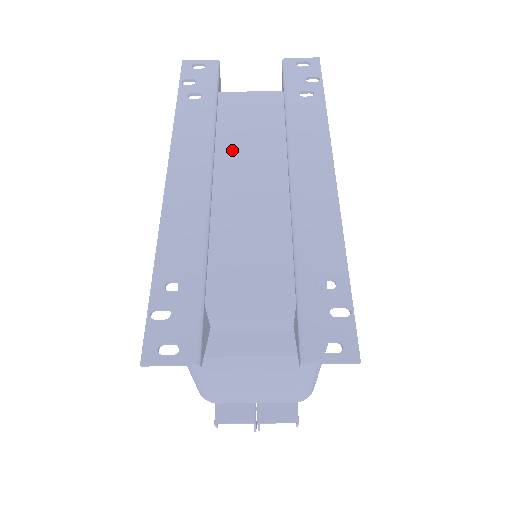
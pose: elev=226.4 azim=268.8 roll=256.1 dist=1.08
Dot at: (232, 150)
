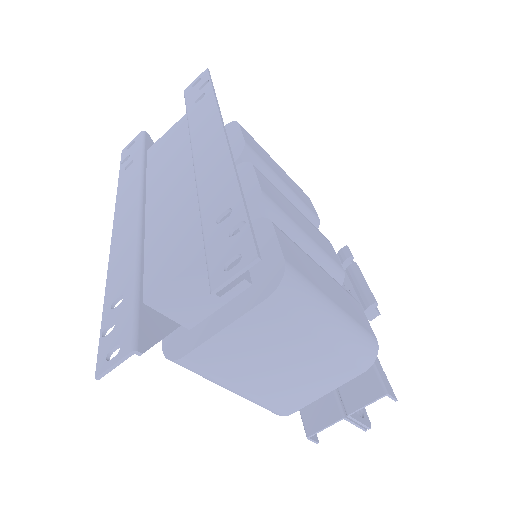
Dot at: (157, 179)
